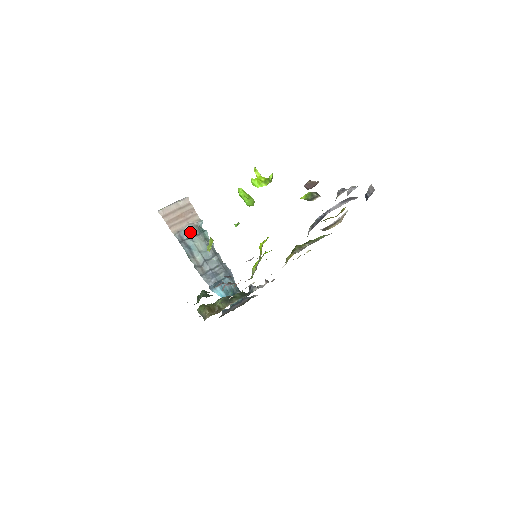
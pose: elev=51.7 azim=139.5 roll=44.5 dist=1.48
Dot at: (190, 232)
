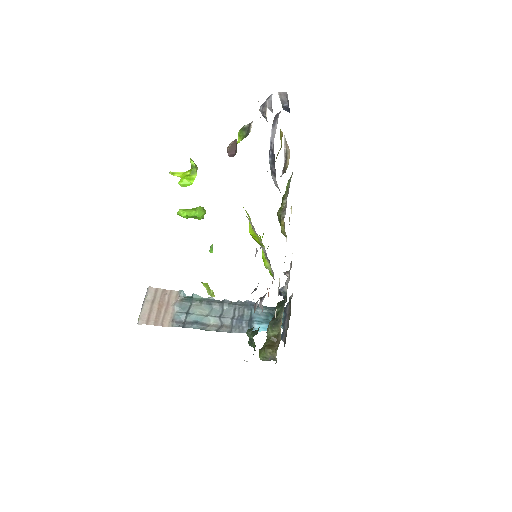
Dot at: (182, 310)
